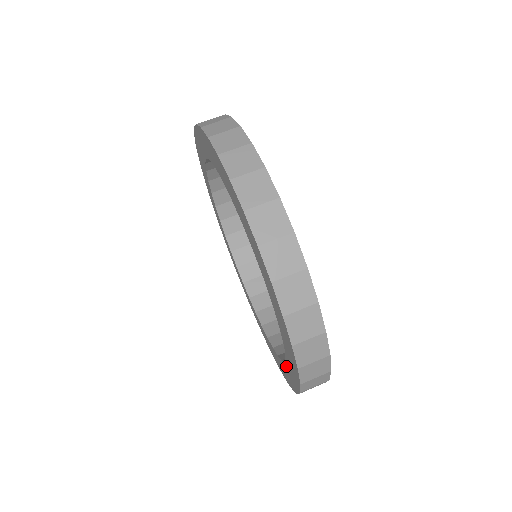
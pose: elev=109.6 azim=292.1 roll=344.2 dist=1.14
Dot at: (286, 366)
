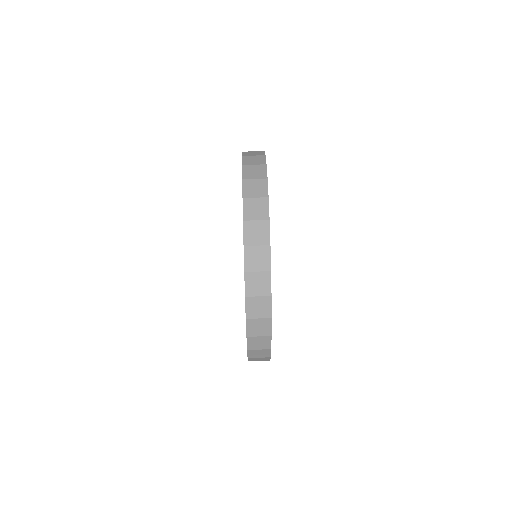
Dot at: occluded
